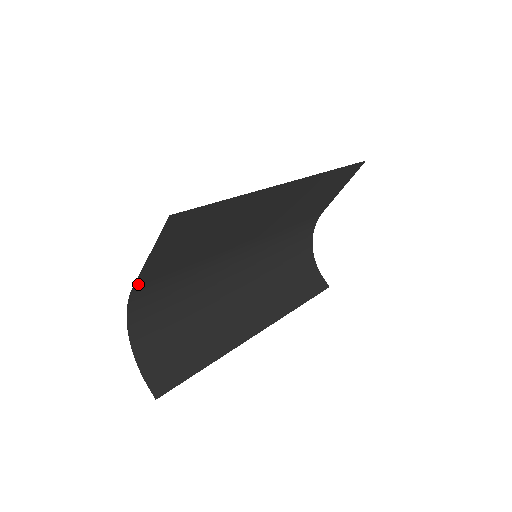
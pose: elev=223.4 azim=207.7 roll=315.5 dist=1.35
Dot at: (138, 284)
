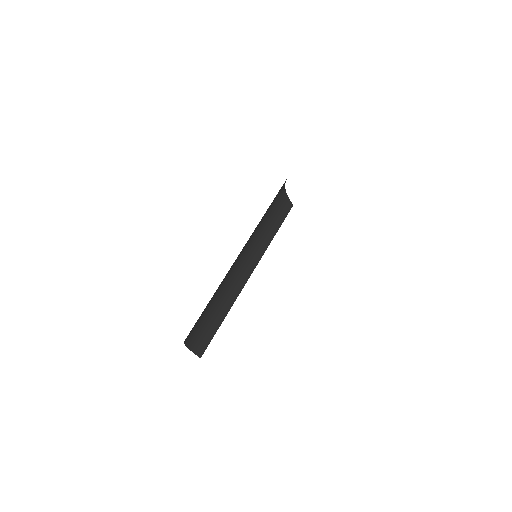
Dot at: occluded
